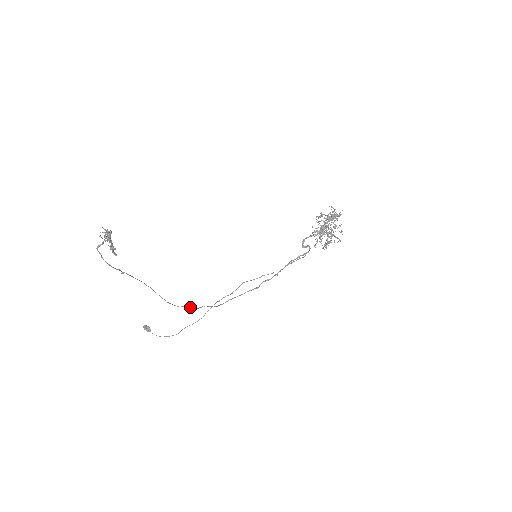
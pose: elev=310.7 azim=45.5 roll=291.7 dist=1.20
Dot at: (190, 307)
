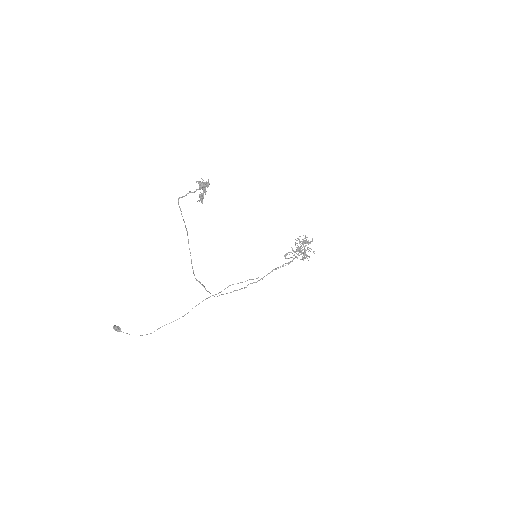
Dot at: (203, 285)
